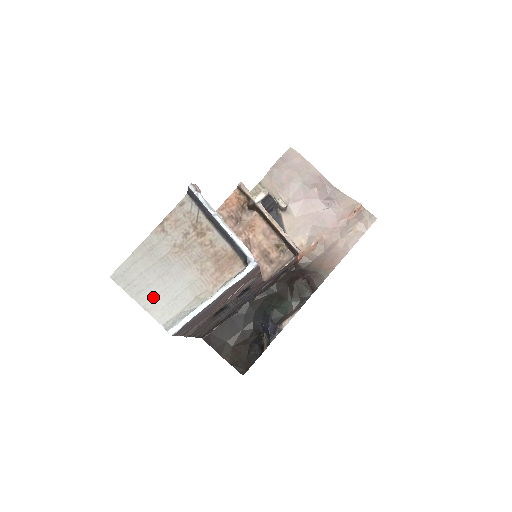
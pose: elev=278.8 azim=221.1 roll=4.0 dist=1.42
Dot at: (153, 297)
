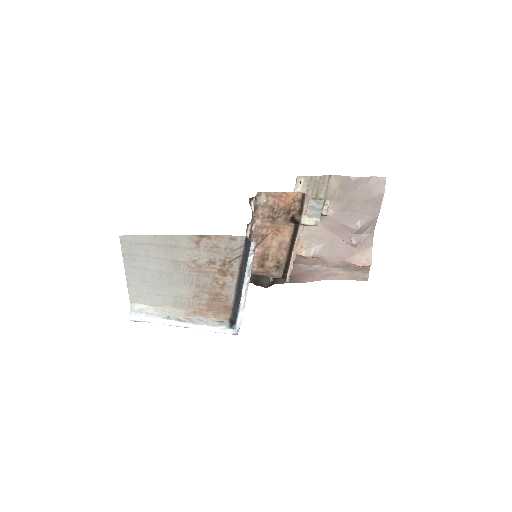
Dot at: (141, 280)
